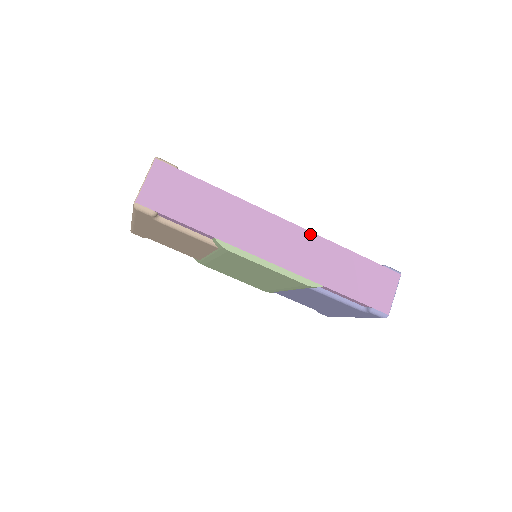
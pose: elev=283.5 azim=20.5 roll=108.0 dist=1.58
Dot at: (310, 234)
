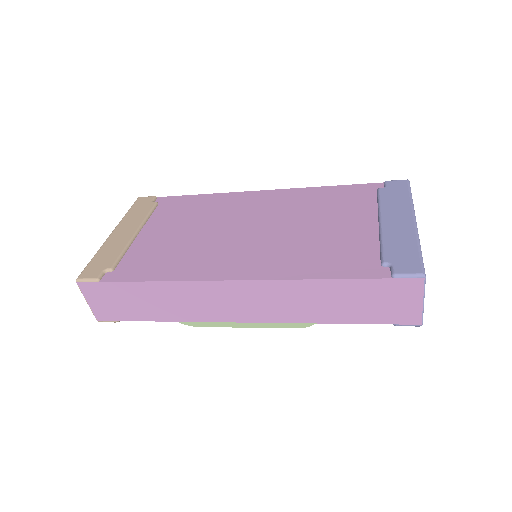
Dot at: (268, 282)
